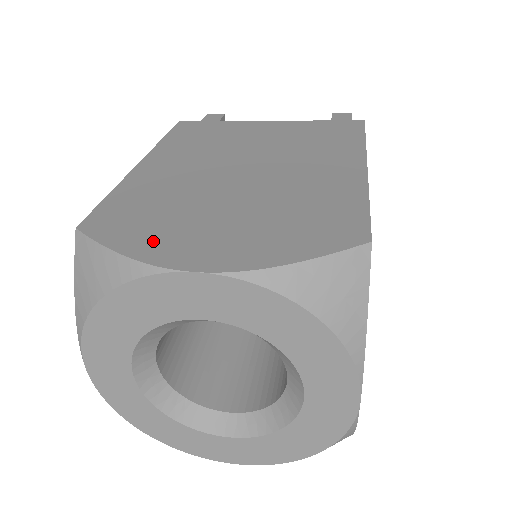
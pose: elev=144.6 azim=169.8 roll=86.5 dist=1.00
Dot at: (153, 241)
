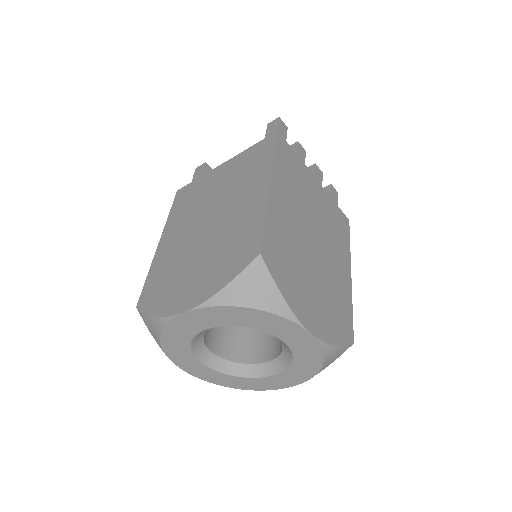
Dot at: (167, 301)
